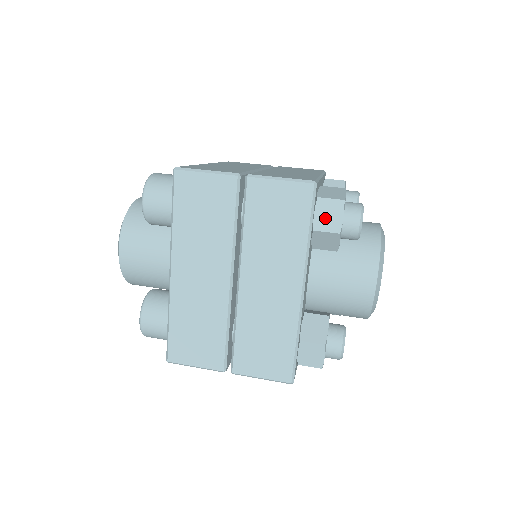
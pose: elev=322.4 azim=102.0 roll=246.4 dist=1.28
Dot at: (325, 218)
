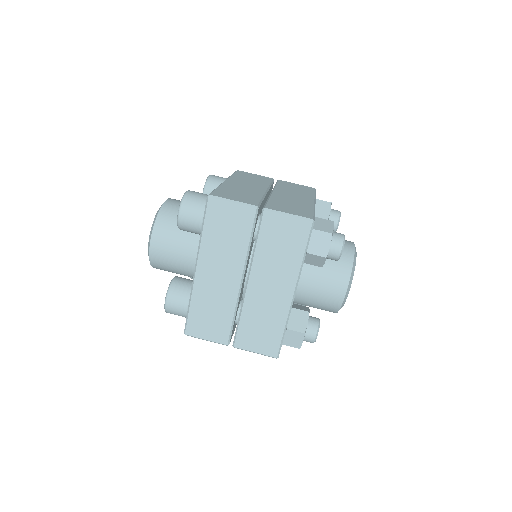
Dot at: (317, 245)
